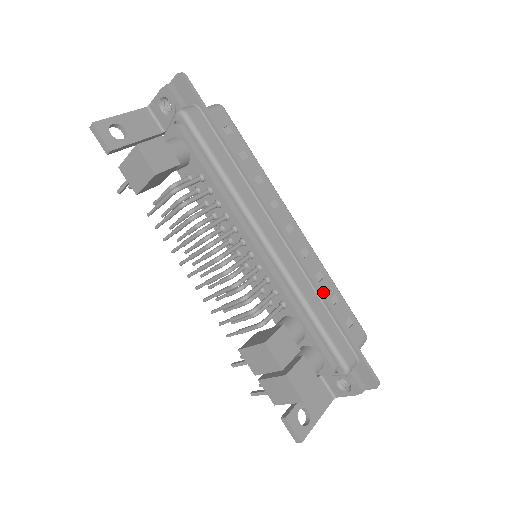
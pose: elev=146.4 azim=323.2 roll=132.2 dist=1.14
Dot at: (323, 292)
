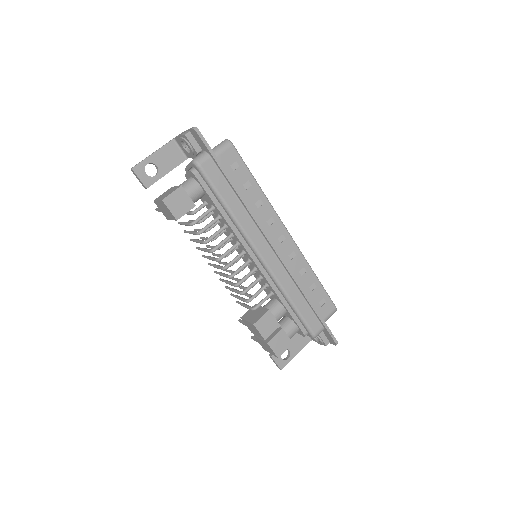
Dot at: occluded
